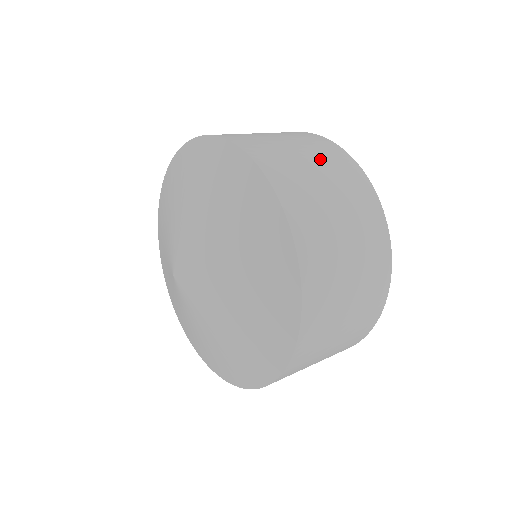
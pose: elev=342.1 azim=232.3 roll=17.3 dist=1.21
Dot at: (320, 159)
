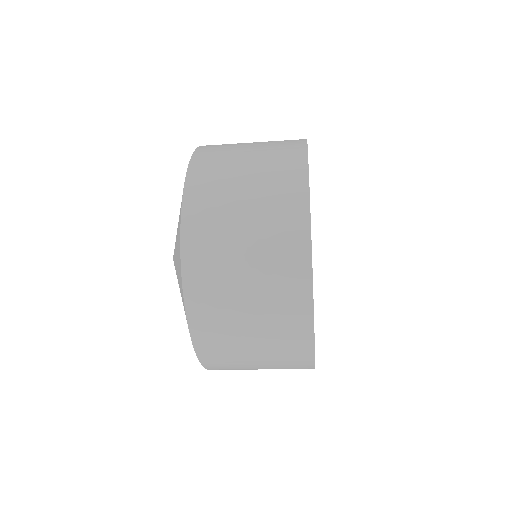
Dot at: occluded
